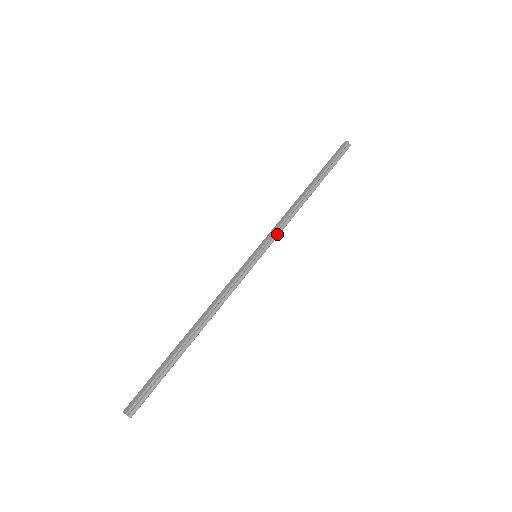
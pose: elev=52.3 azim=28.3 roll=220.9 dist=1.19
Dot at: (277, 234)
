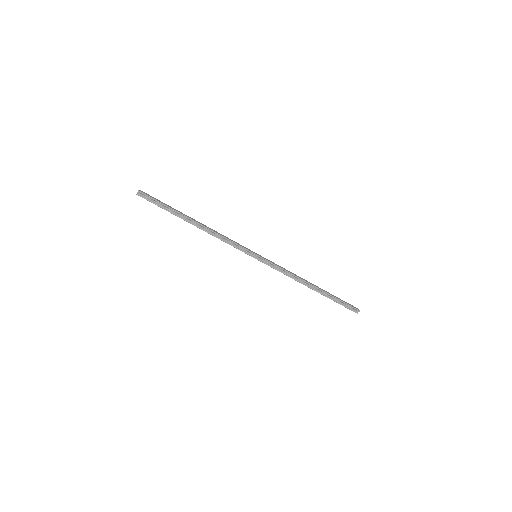
Dot at: (275, 268)
